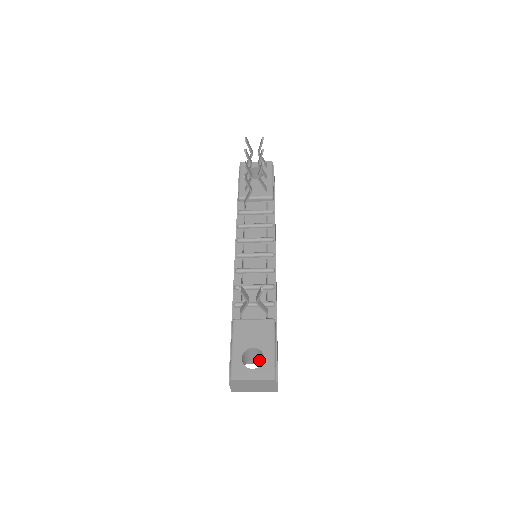
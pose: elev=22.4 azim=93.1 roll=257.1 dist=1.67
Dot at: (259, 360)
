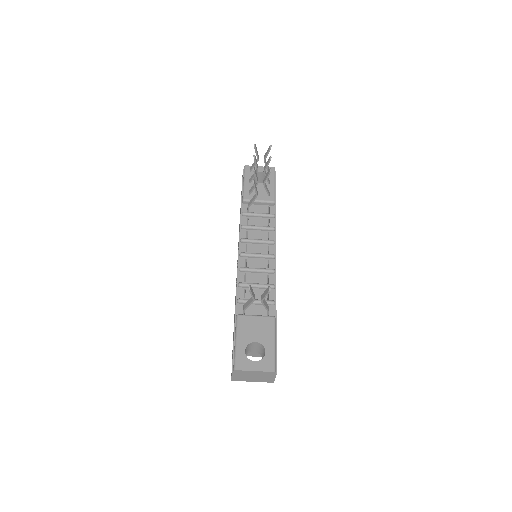
Dot at: (255, 353)
